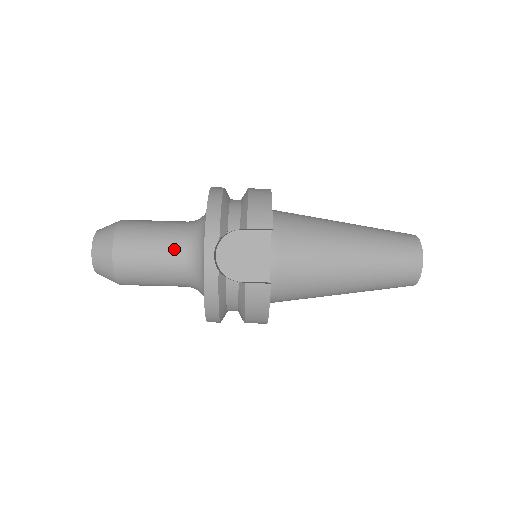
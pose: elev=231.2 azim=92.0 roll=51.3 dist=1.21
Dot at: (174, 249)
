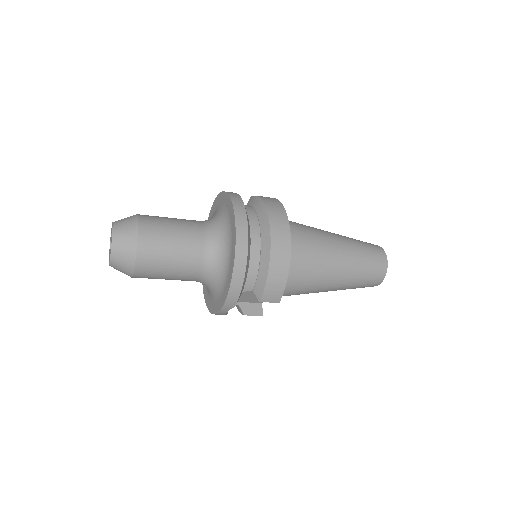
Dot at: (190, 277)
